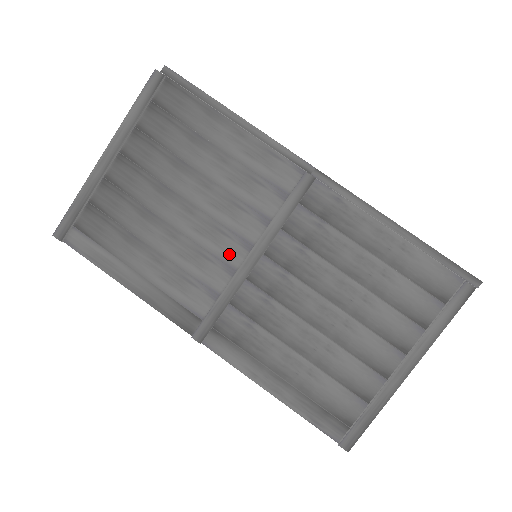
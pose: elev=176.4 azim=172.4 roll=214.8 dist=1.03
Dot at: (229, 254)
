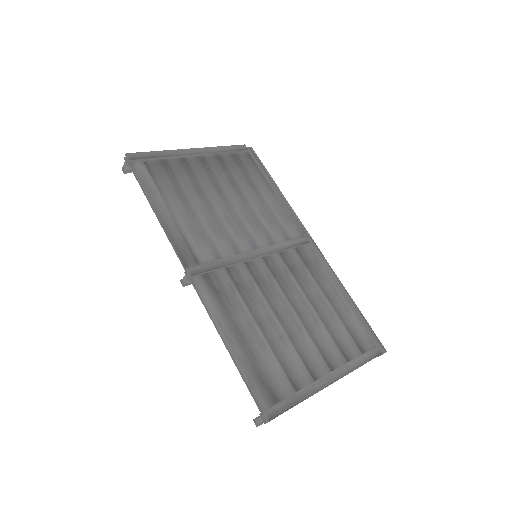
Dot at: (240, 243)
